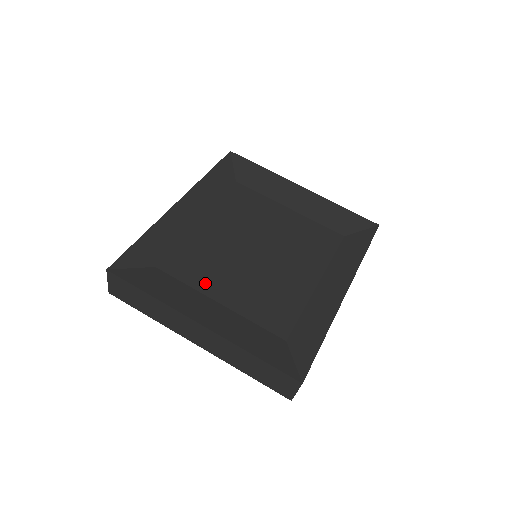
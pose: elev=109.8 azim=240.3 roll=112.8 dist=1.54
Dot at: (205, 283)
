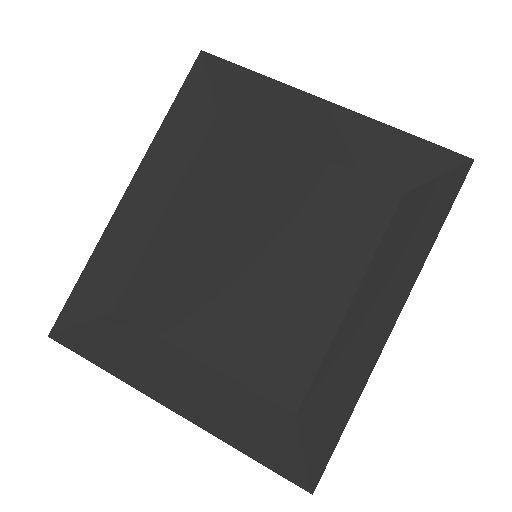
Dot at: (179, 329)
